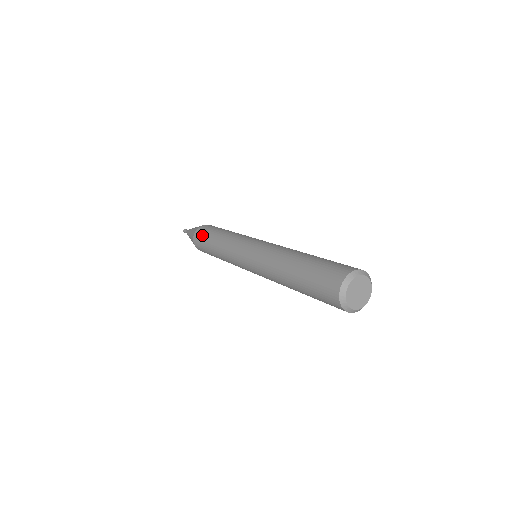
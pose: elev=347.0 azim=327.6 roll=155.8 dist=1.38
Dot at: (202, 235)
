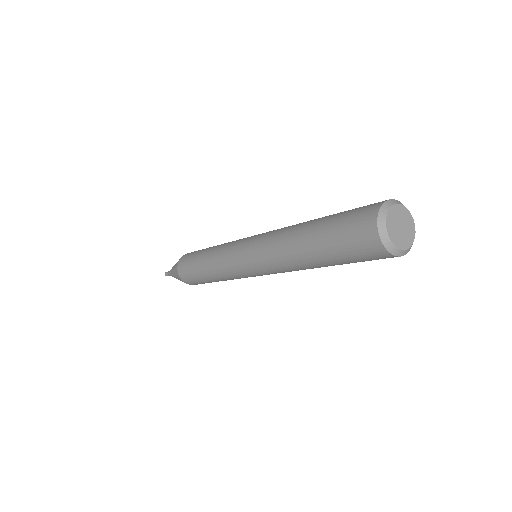
Dot at: (189, 256)
